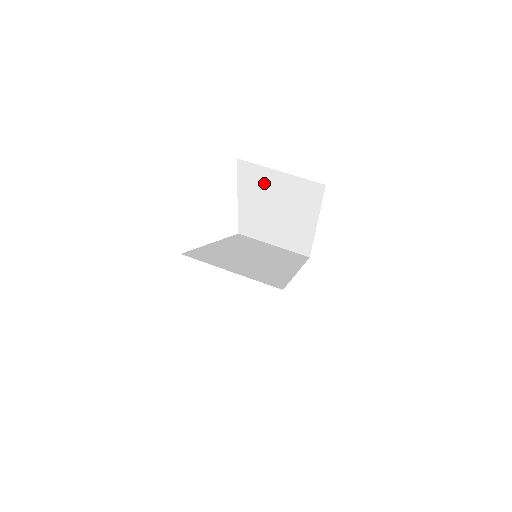
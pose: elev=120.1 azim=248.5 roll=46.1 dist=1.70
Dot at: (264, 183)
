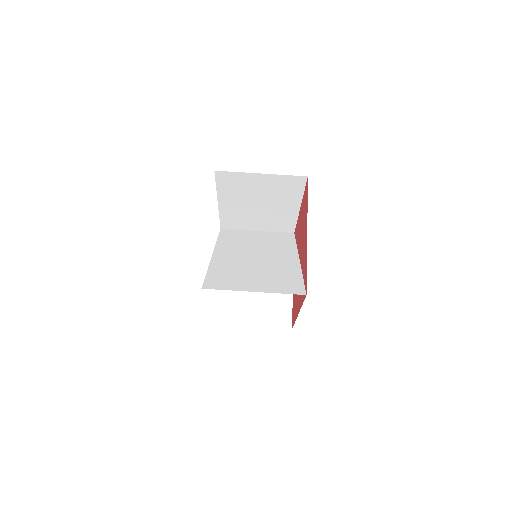
Dot at: (245, 185)
